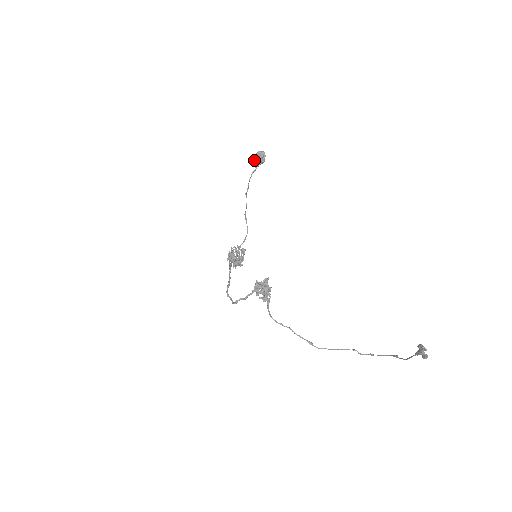
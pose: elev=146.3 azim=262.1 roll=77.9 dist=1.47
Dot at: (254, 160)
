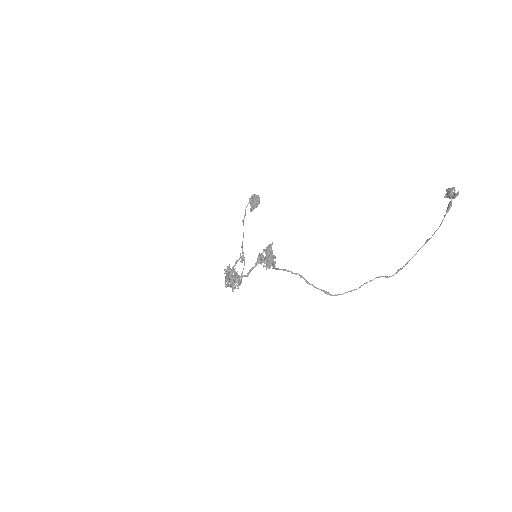
Dot at: occluded
